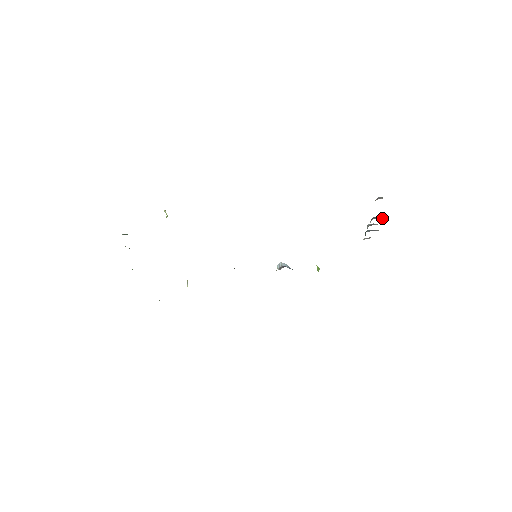
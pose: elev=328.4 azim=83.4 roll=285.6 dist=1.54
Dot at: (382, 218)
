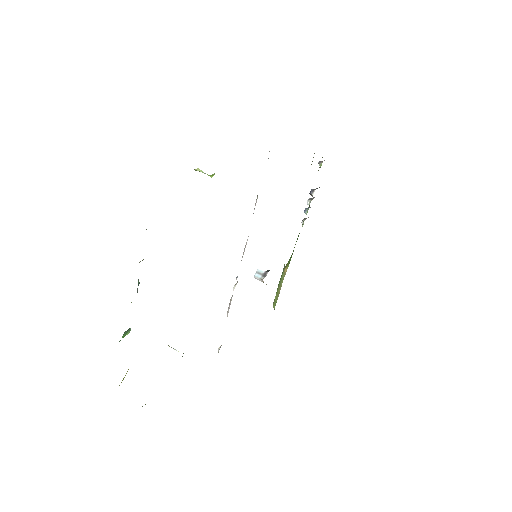
Dot at: occluded
